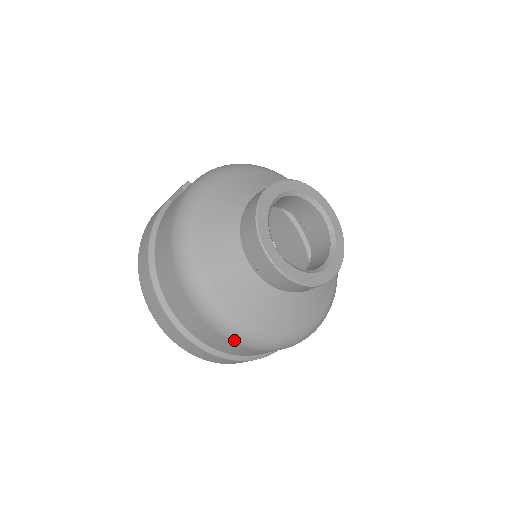
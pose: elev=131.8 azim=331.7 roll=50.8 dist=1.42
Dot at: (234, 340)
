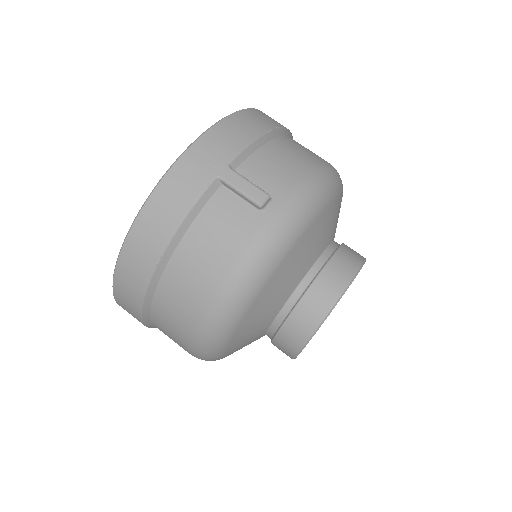
Dot at: occluded
